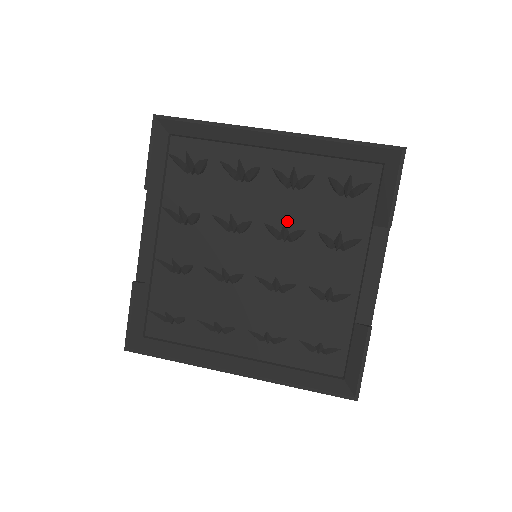
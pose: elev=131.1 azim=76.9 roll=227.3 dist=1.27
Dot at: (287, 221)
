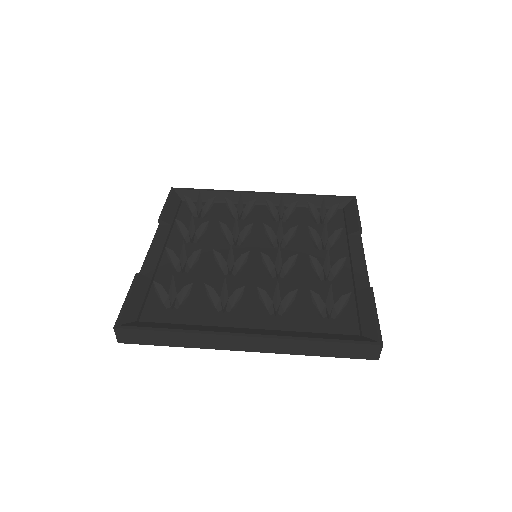
Dot at: occluded
